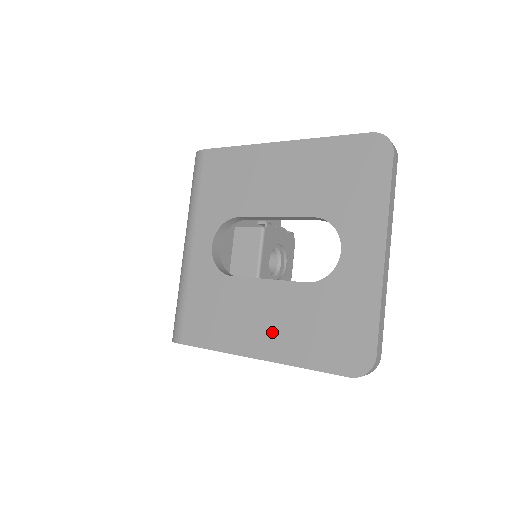
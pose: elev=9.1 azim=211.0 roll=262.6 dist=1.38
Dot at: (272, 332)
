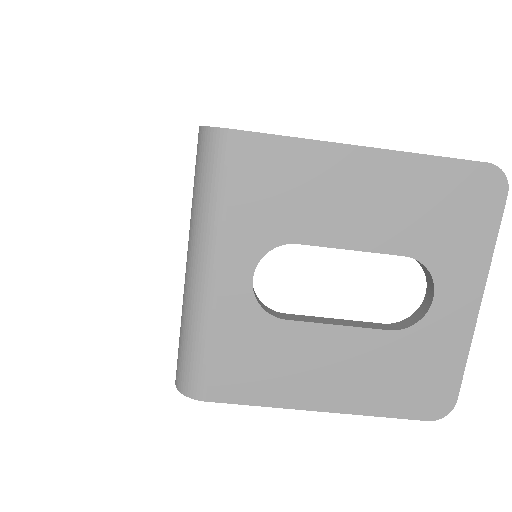
Dot at: (342, 383)
